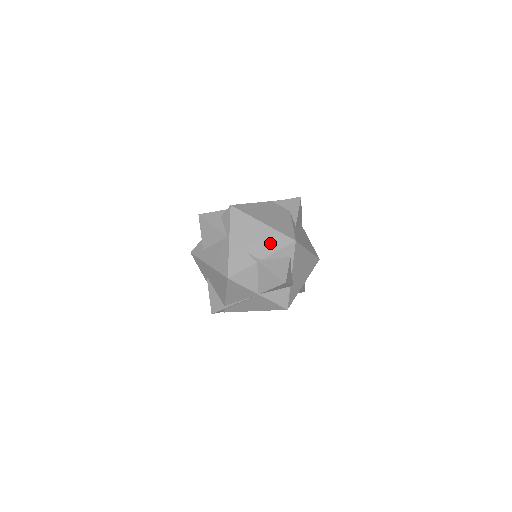
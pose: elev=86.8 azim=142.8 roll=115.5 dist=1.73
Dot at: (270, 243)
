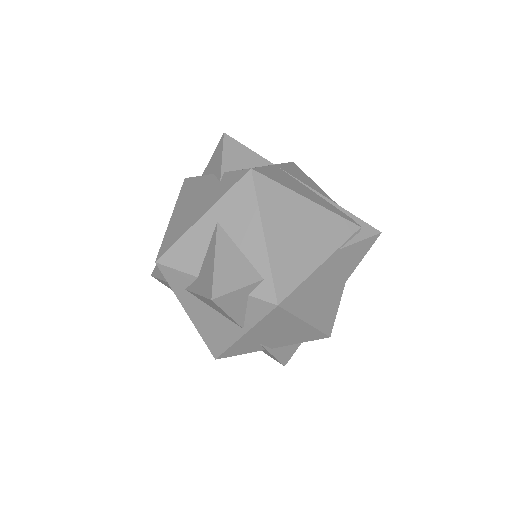
Dot at: (297, 338)
